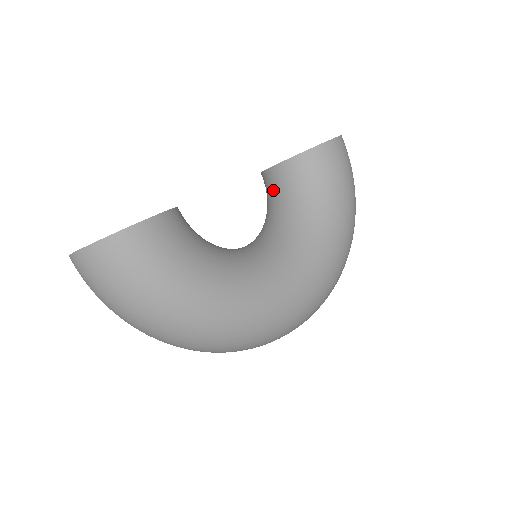
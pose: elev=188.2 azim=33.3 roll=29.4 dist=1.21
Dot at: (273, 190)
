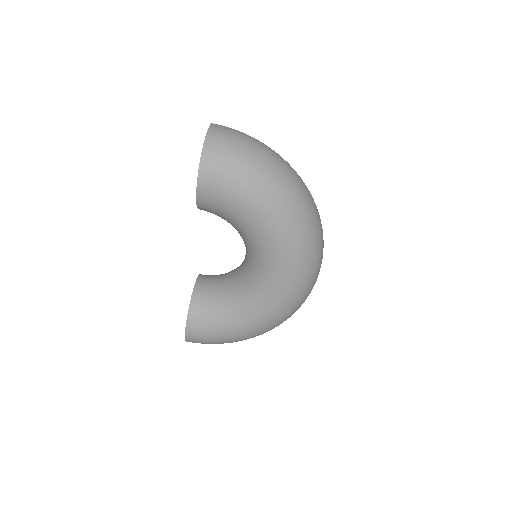
Dot at: occluded
